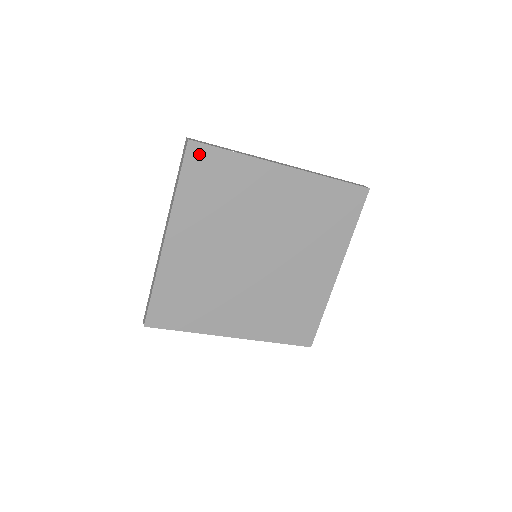
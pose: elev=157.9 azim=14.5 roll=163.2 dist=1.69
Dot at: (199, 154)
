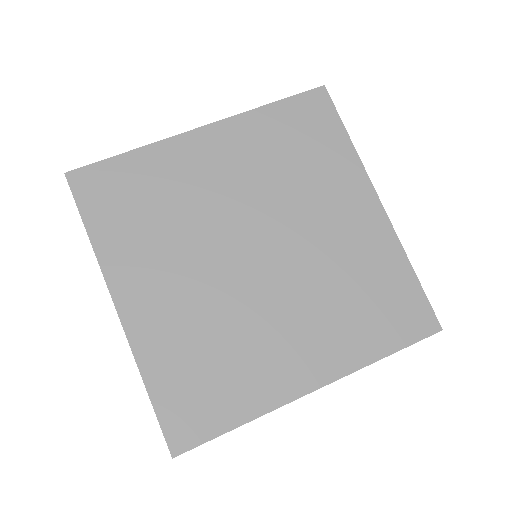
Dot at: (88, 180)
